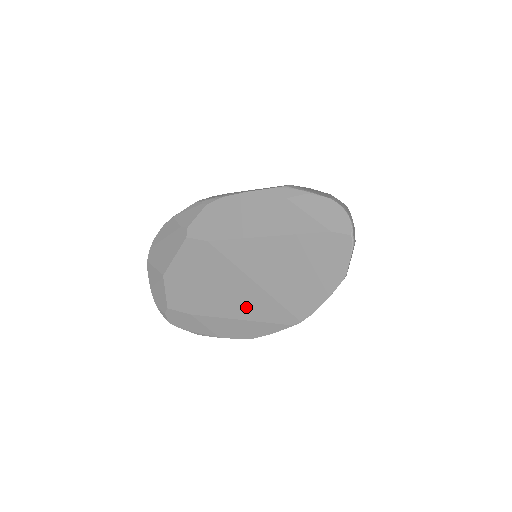
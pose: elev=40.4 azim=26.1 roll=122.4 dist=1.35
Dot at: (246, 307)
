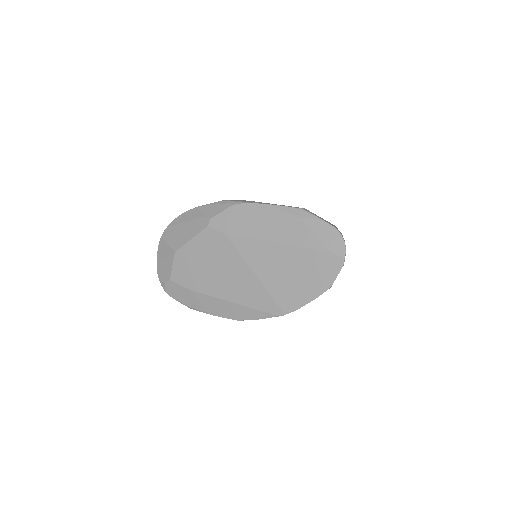
Dot at: (242, 294)
